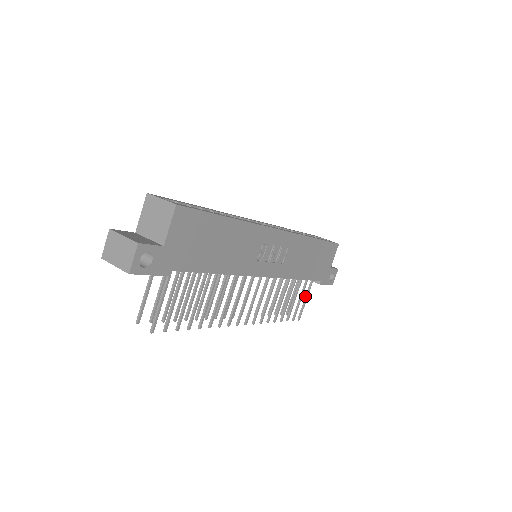
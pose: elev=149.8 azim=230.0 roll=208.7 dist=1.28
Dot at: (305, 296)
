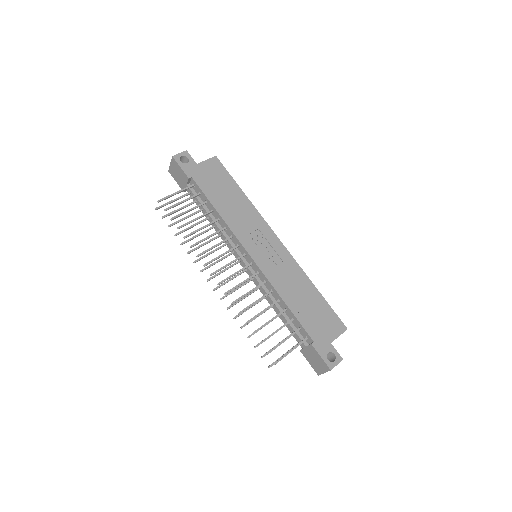
Dot at: (292, 348)
